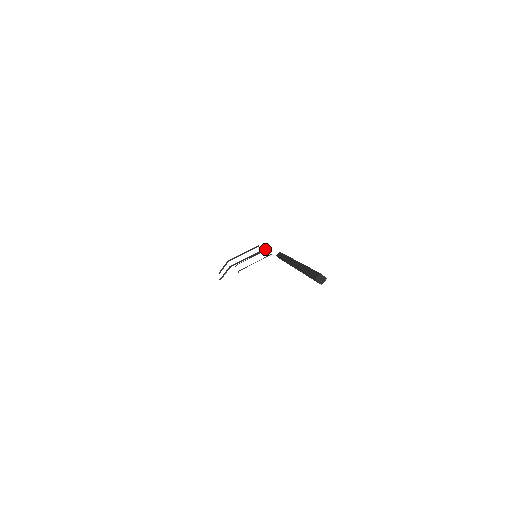
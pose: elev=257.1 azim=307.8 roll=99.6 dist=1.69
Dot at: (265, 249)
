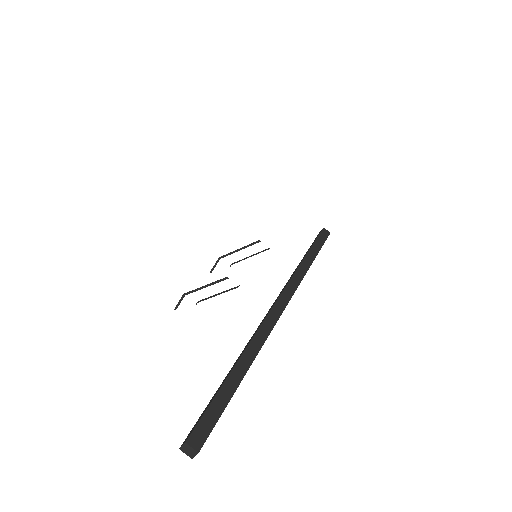
Dot at: (228, 278)
